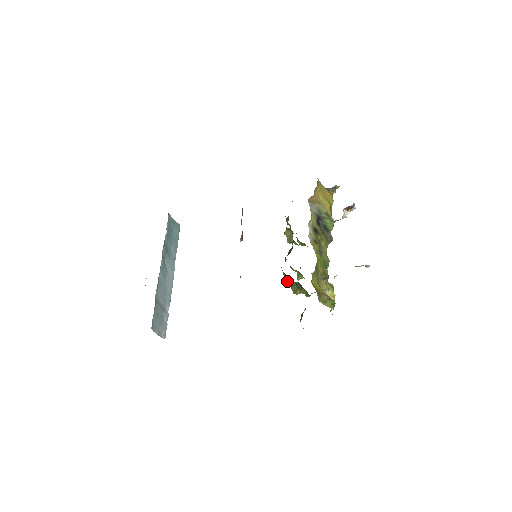
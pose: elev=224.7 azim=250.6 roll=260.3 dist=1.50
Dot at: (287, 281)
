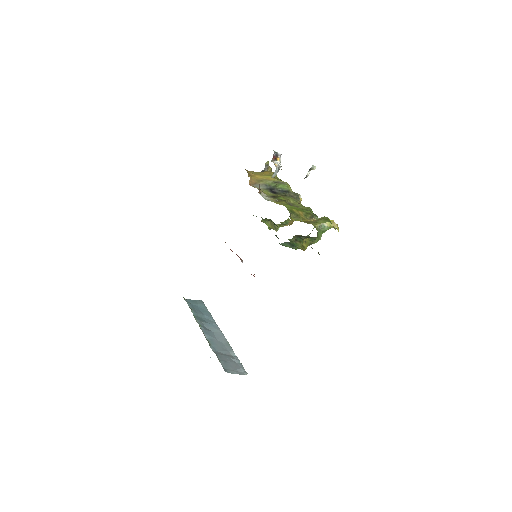
Dot at: (290, 247)
